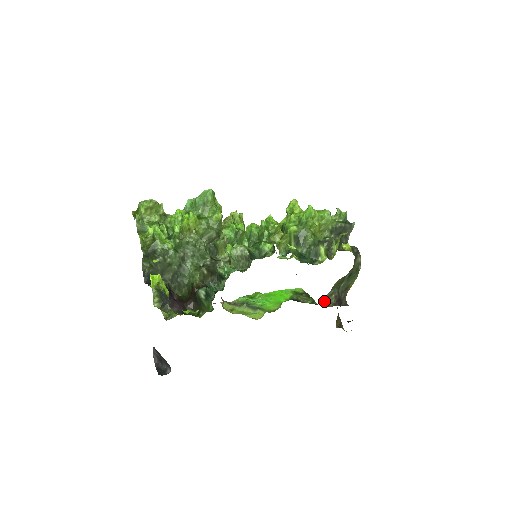
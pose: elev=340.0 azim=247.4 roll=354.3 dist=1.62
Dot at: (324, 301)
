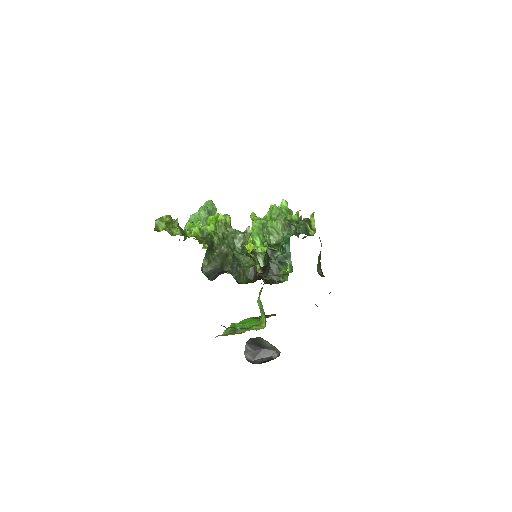
Dot at: occluded
